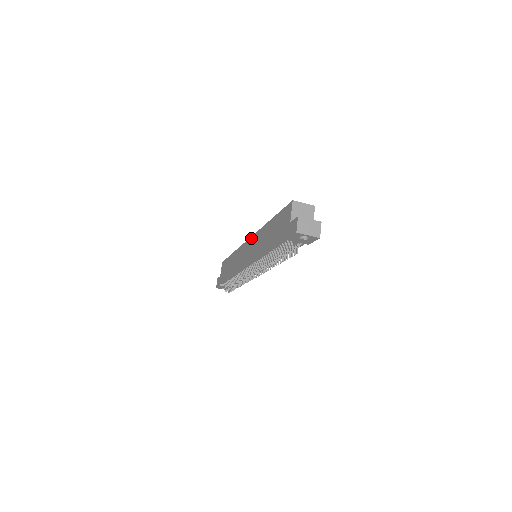
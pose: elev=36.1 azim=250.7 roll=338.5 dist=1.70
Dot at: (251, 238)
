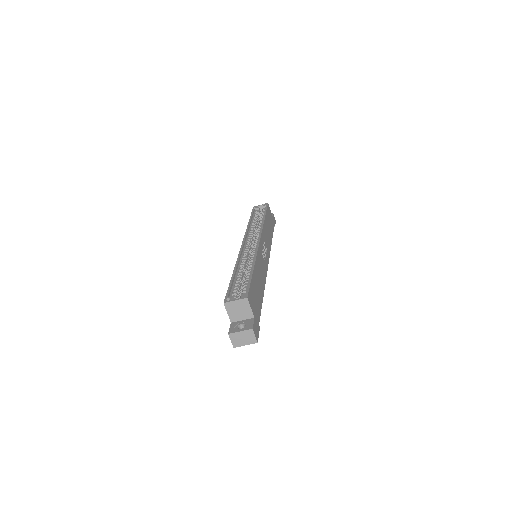
Dot at: occluded
